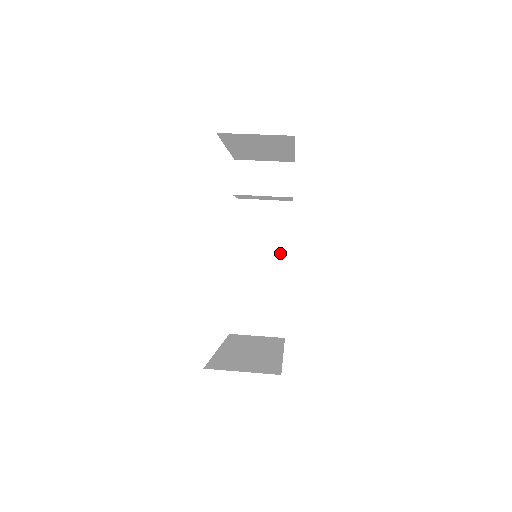
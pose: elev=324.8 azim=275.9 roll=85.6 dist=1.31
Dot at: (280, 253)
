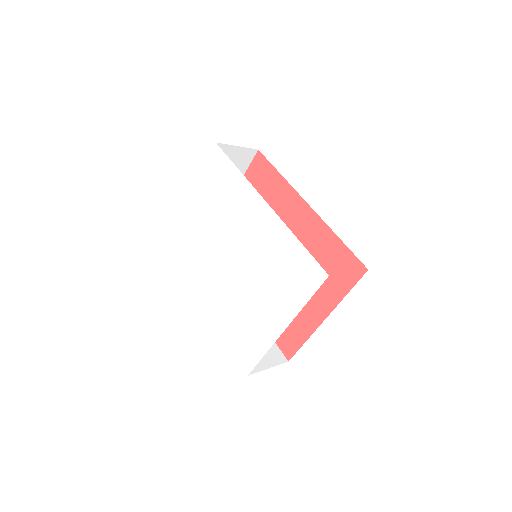
Dot at: occluded
